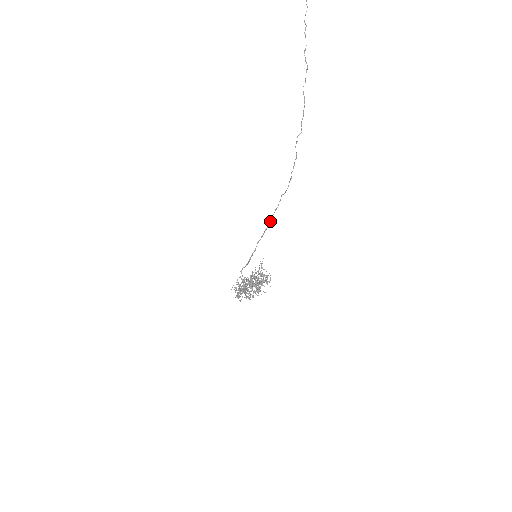
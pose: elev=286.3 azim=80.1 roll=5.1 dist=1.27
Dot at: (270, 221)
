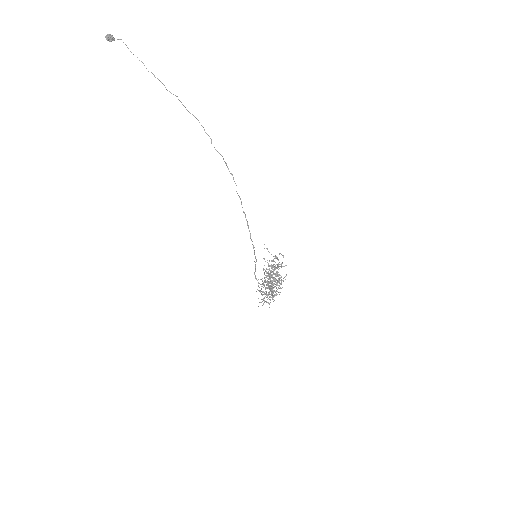
Dot at: (245, 216)
